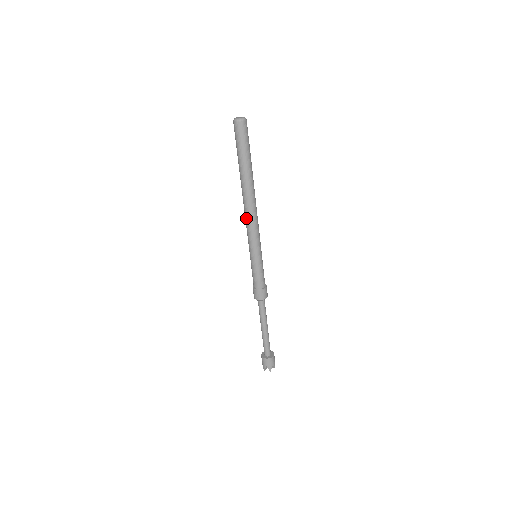
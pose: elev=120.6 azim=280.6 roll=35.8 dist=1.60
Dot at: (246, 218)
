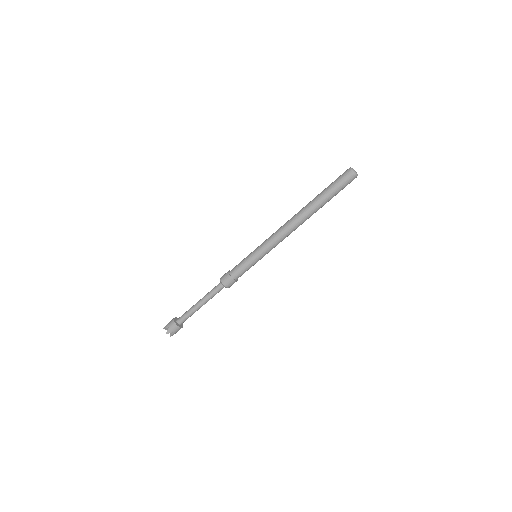
Dot at: (282, 227)
